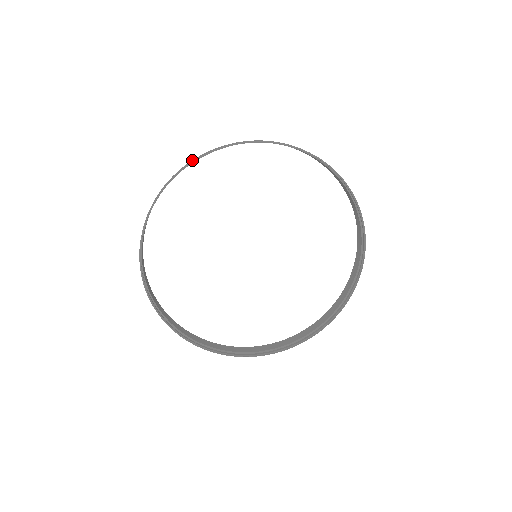
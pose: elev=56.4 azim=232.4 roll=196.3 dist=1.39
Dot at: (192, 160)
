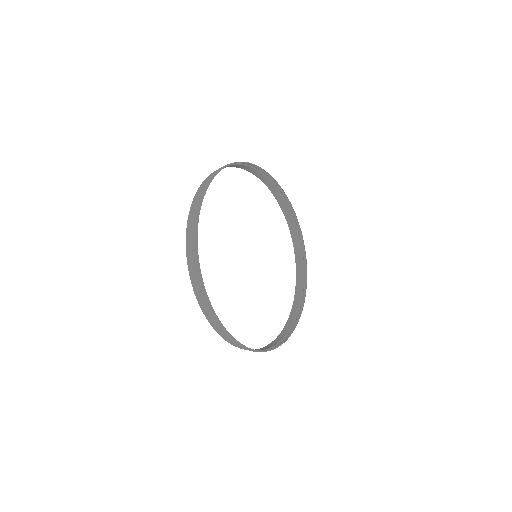
Dot at: (255, 166)
